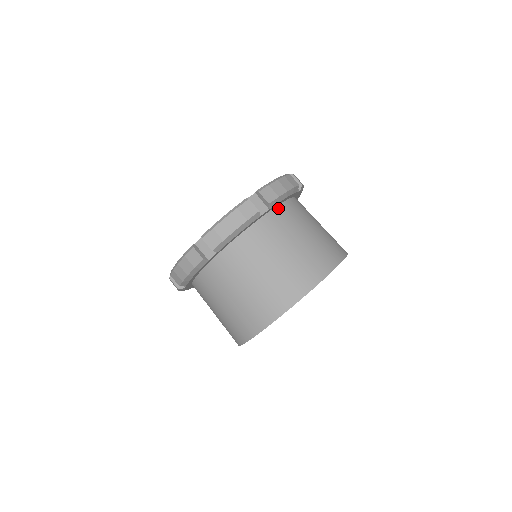
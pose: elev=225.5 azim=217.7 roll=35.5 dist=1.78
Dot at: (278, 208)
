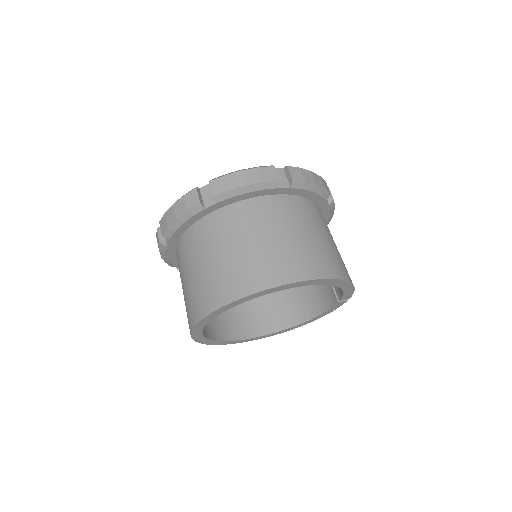
Dot at: (240, 203)
